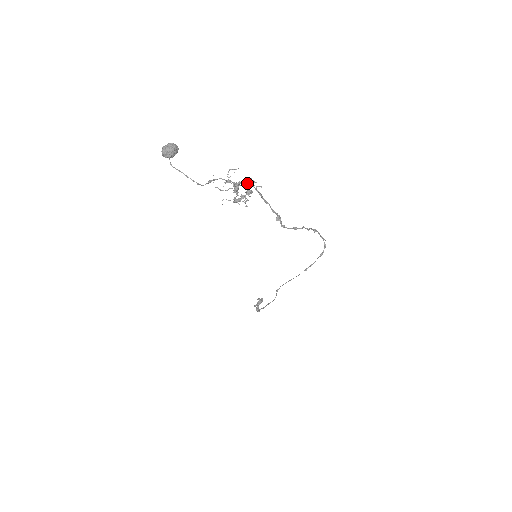
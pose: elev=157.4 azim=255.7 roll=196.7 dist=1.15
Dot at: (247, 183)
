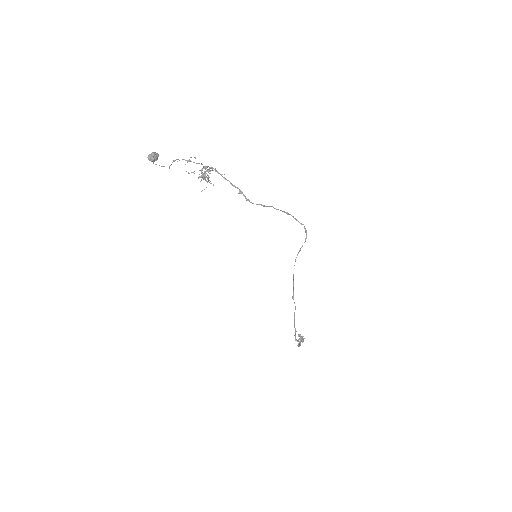
Dot at: (207, 166)
